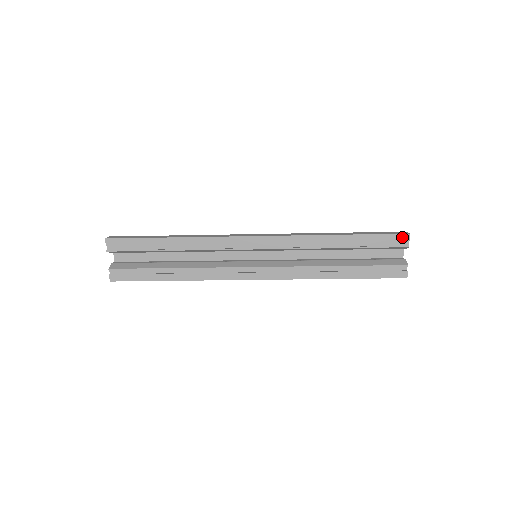
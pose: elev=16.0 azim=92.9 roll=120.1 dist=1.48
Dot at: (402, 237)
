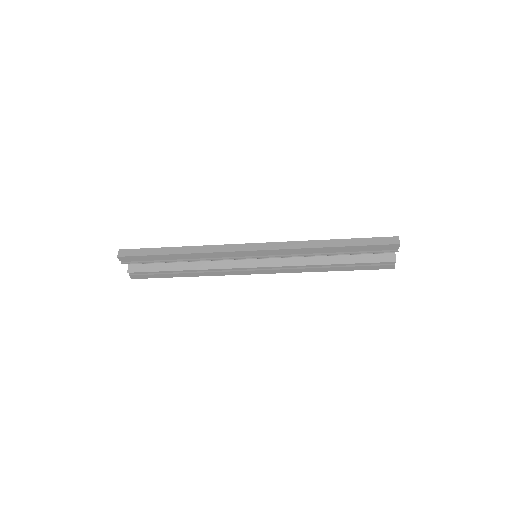
Dot at: (392, 246)
